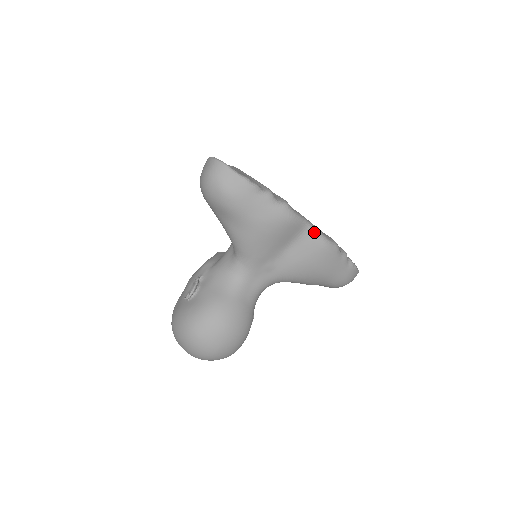
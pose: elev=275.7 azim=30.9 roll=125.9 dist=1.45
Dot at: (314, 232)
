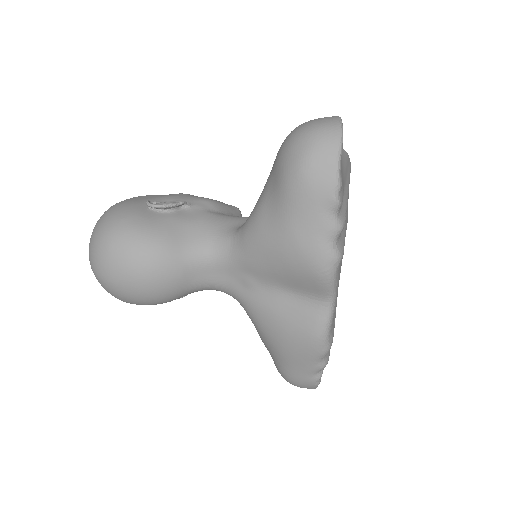
Dot at: (326, 313)
